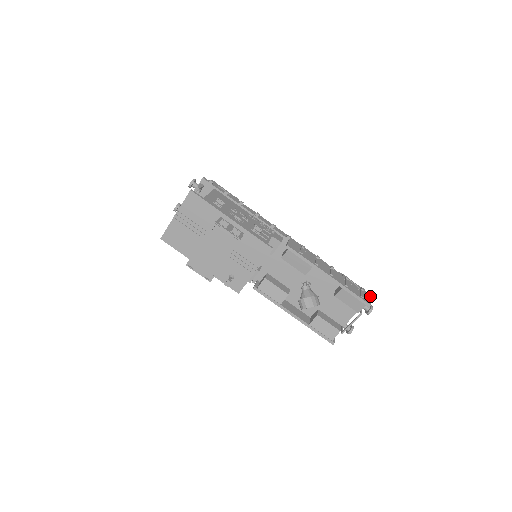
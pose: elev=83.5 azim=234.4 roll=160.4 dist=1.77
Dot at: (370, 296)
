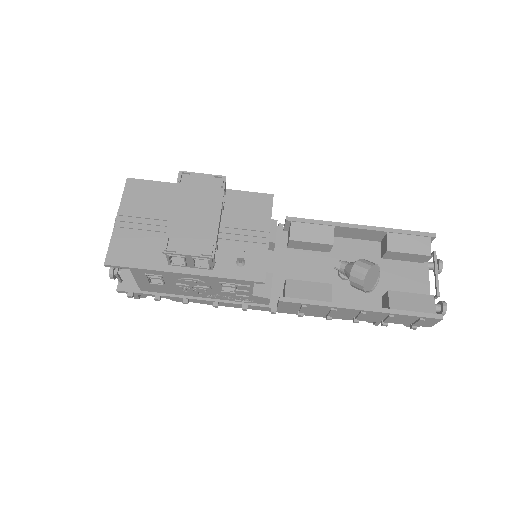
Dot at: occluded
